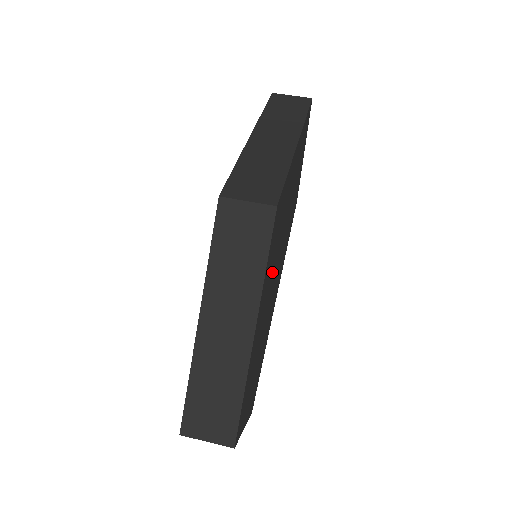
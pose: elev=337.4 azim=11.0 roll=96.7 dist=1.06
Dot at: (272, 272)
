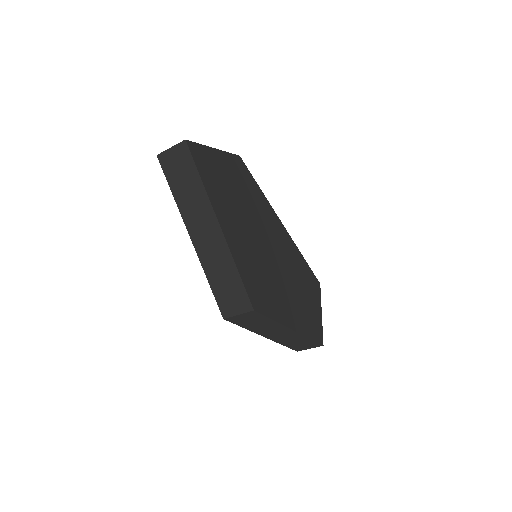
Dot at: (275, 281)
